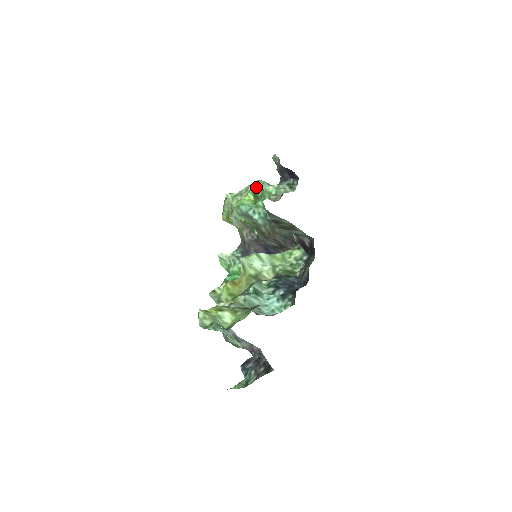
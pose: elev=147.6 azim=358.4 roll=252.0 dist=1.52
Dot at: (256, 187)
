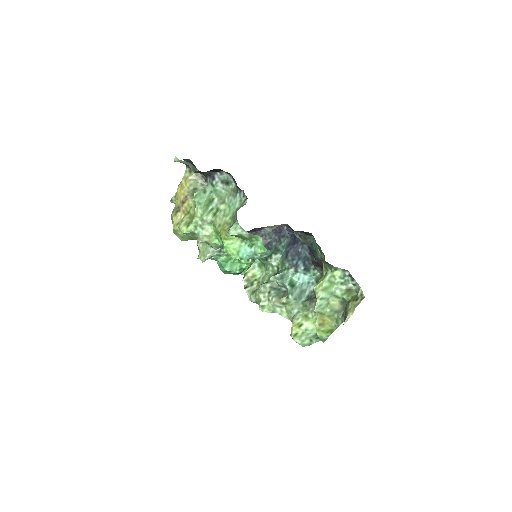
Dot at: (238, 233)
